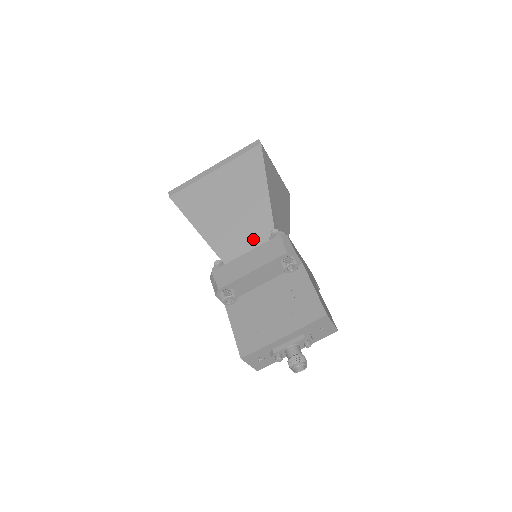
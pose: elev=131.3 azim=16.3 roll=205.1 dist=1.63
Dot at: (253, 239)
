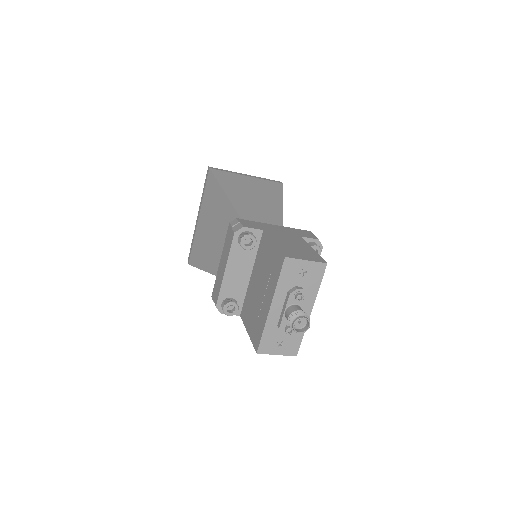
Dot at: occluded
